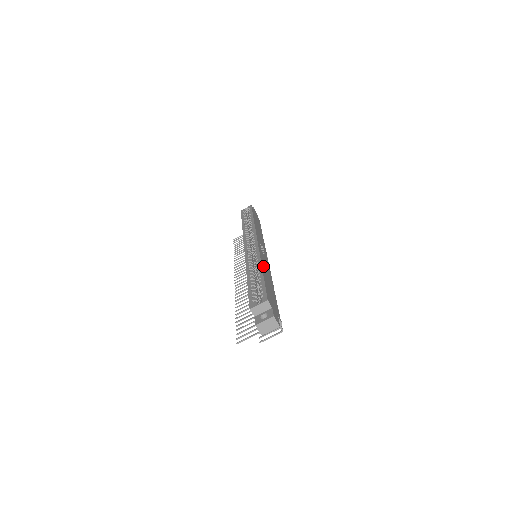
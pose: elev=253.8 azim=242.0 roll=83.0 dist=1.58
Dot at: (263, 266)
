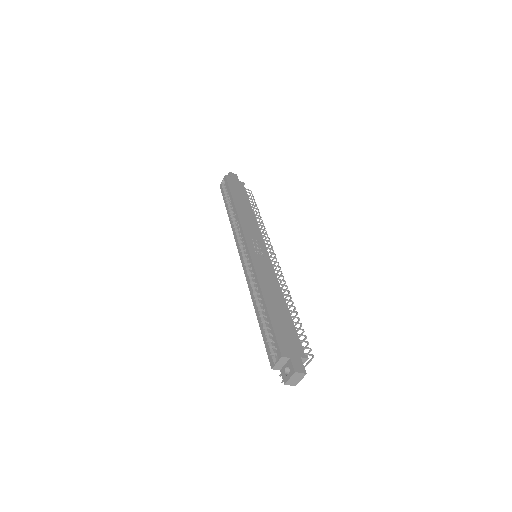
Dot at: (264, 289)
